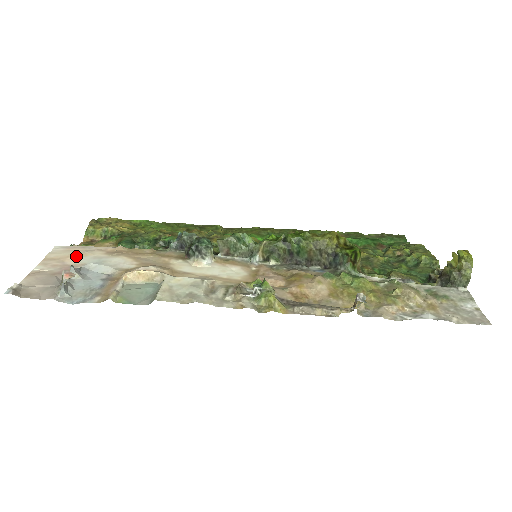
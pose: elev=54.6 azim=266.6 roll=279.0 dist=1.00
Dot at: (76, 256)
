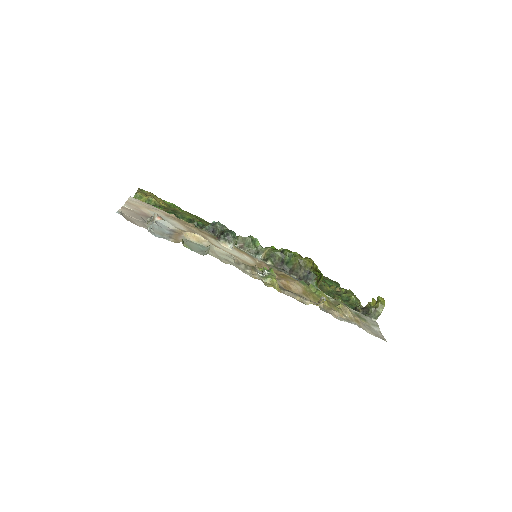
Dot at: (147, 209)
